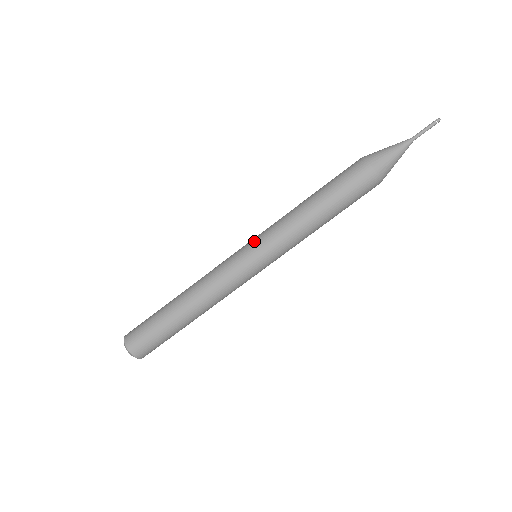
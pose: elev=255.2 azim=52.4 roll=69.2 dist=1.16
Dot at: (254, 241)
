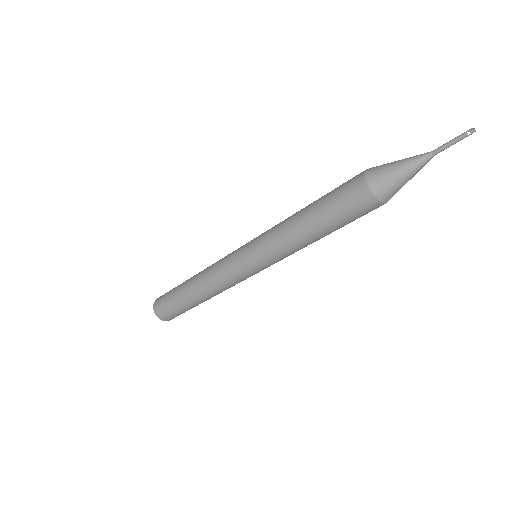
Dot at: (251, 241)
